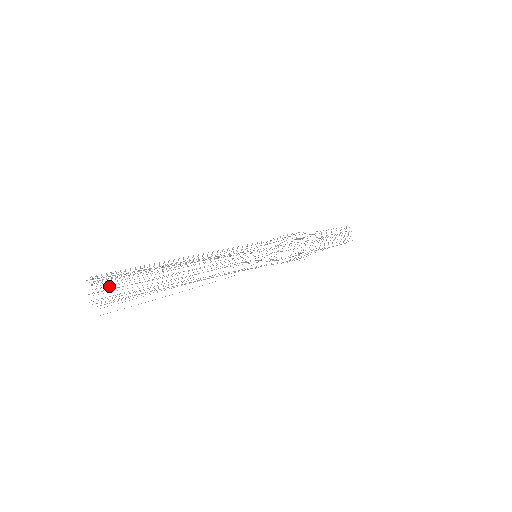
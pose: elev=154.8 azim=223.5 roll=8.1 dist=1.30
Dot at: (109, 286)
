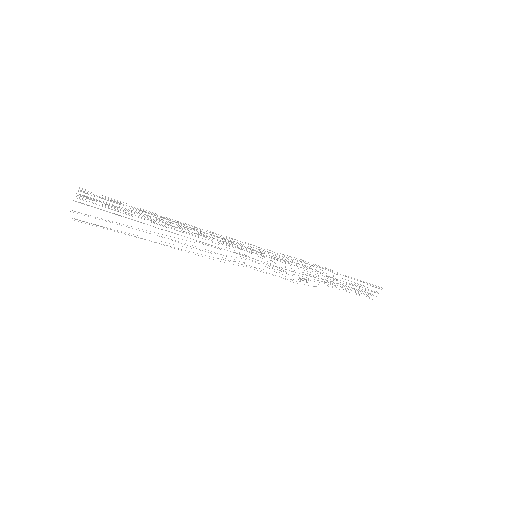
Dot at: occluded
